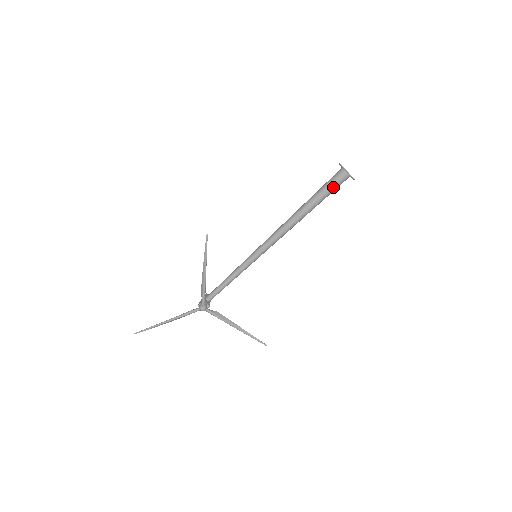
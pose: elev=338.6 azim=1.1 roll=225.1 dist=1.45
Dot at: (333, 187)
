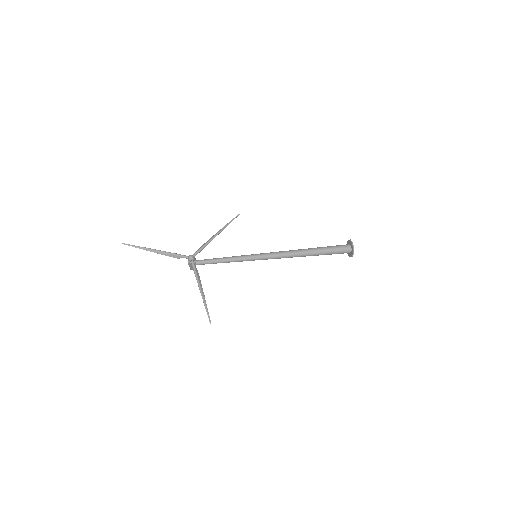
Dot at: (337, 248)
